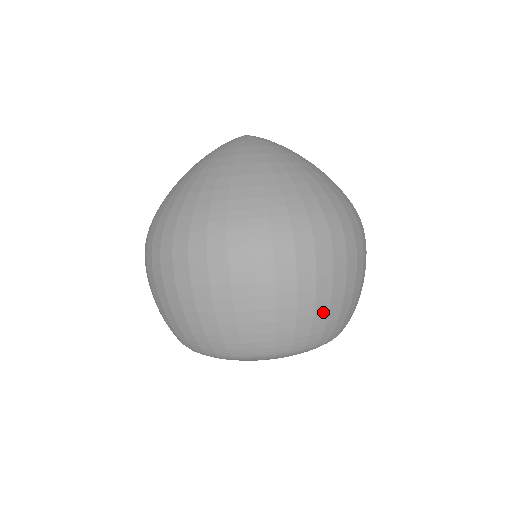
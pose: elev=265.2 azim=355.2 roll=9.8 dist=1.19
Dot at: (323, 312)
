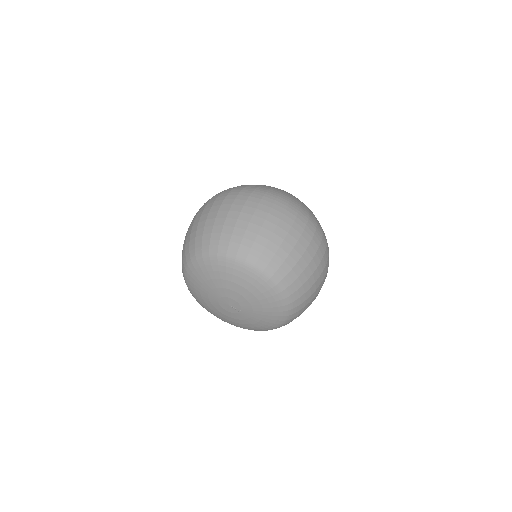
Dot at: (294, 259)
